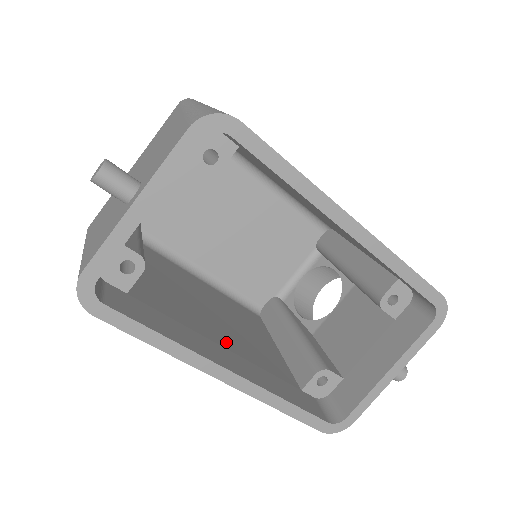
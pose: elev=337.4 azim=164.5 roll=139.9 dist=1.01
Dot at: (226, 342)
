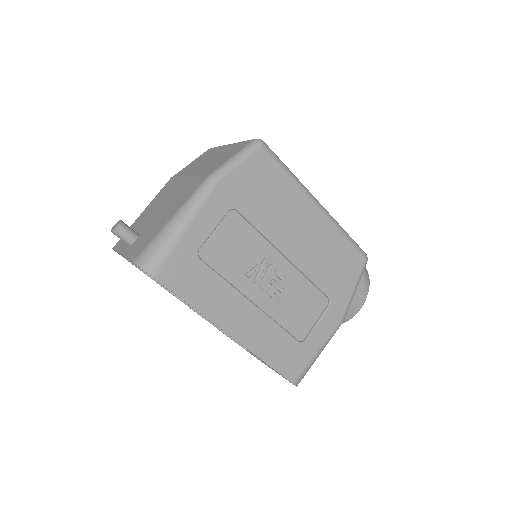
Dot at: occluded
